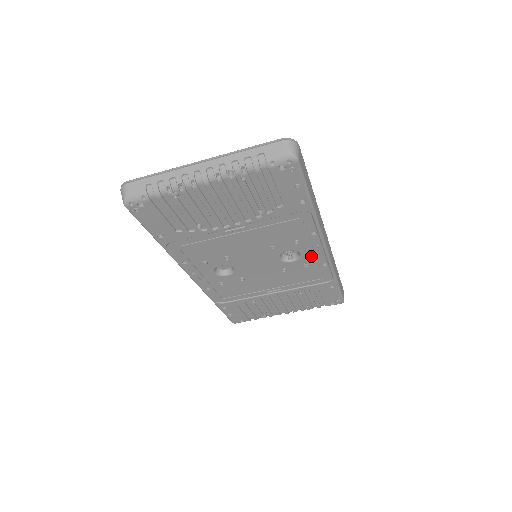
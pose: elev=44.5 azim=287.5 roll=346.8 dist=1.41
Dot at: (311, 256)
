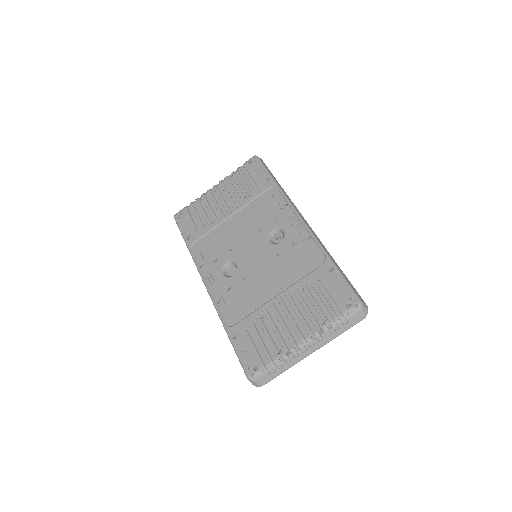
Dot at: (293, 231)
